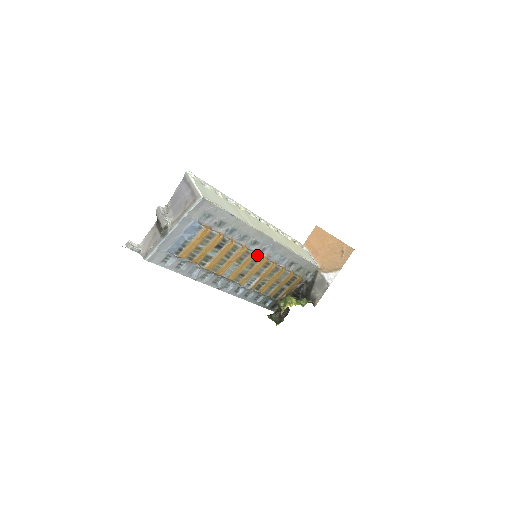
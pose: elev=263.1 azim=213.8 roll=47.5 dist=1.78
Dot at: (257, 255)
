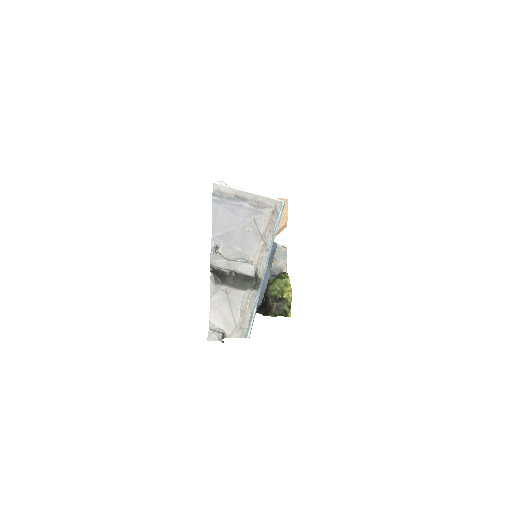
Dot at: occluded
